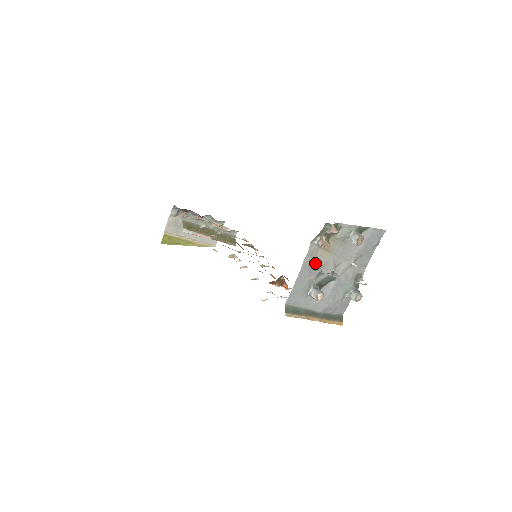
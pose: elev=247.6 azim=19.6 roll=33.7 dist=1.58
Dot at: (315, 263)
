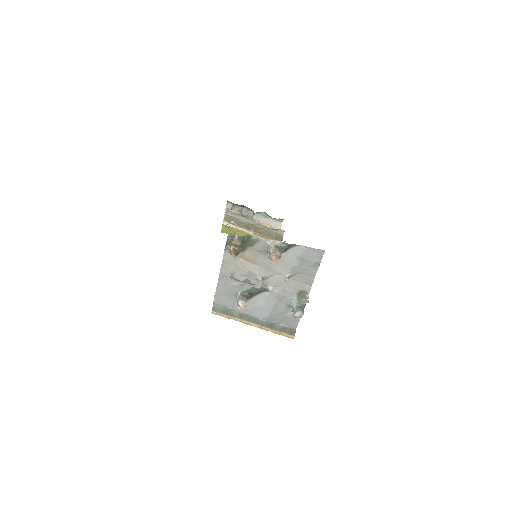
Dot at: (237, 270)
